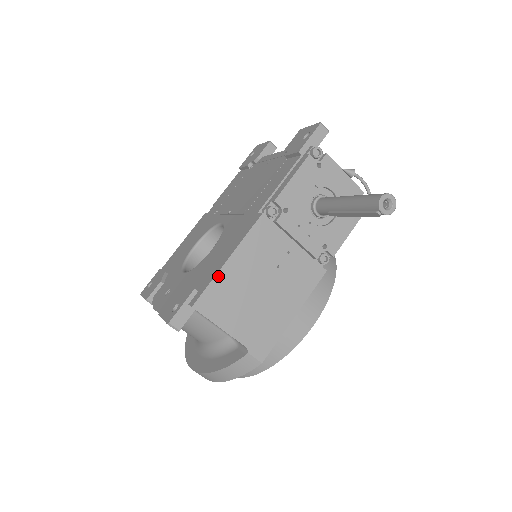
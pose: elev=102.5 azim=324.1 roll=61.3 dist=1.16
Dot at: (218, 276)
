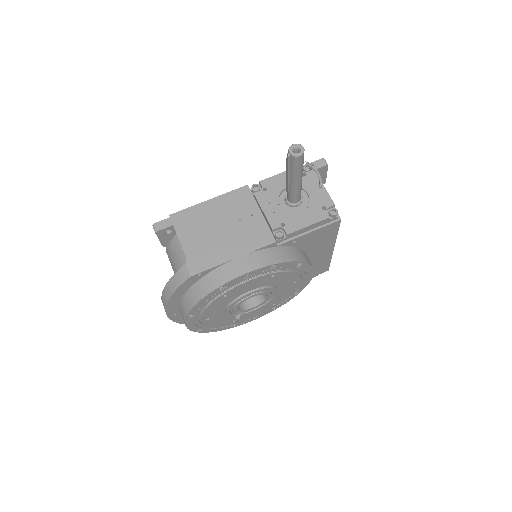
Dot at: (196, 206)
